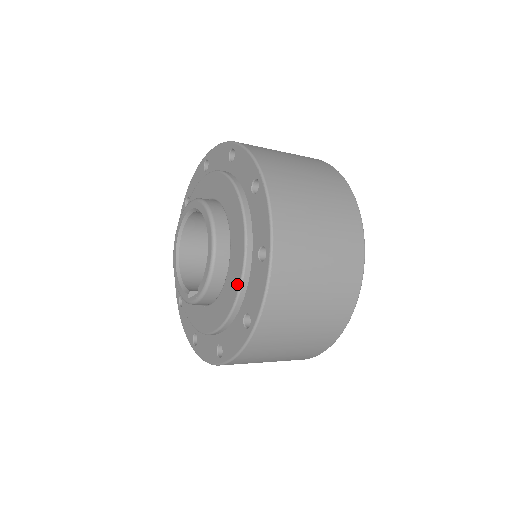
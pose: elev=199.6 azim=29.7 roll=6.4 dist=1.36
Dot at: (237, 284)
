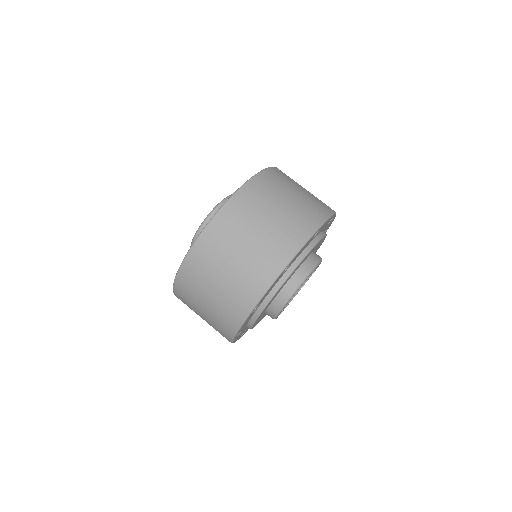
Dot at: occluded
